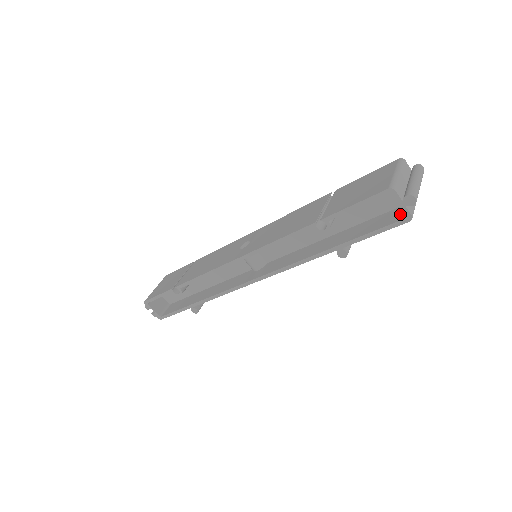
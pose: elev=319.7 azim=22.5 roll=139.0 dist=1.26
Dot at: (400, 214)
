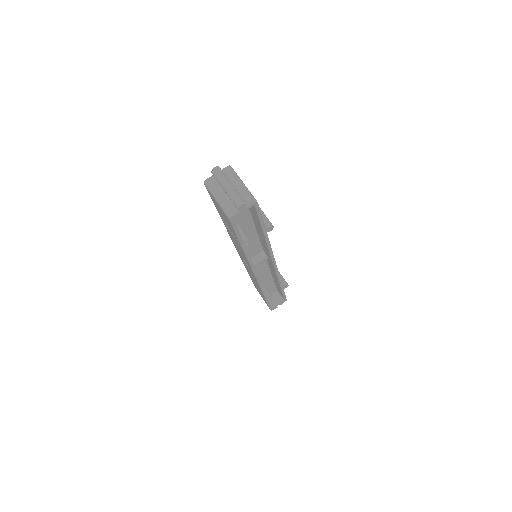
Dot at: occluded
